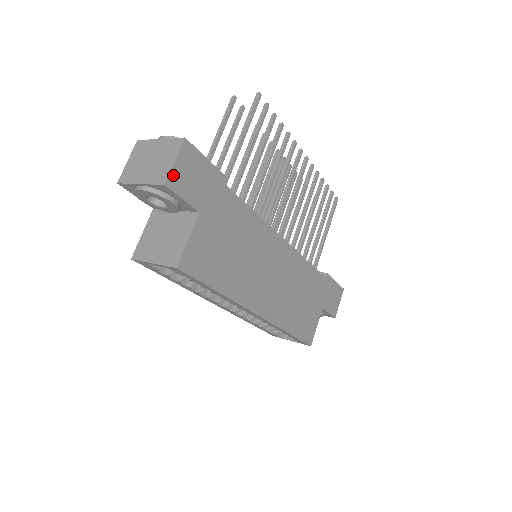
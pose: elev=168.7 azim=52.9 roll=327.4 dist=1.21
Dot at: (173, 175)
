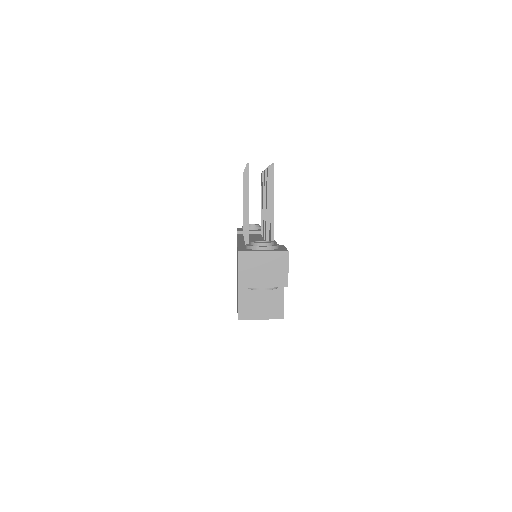
Dot at: occluded
